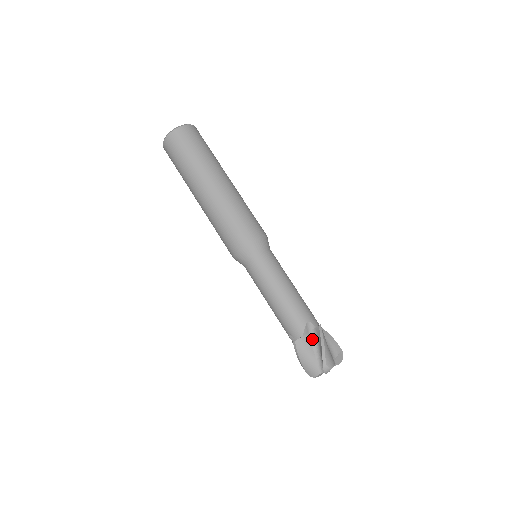
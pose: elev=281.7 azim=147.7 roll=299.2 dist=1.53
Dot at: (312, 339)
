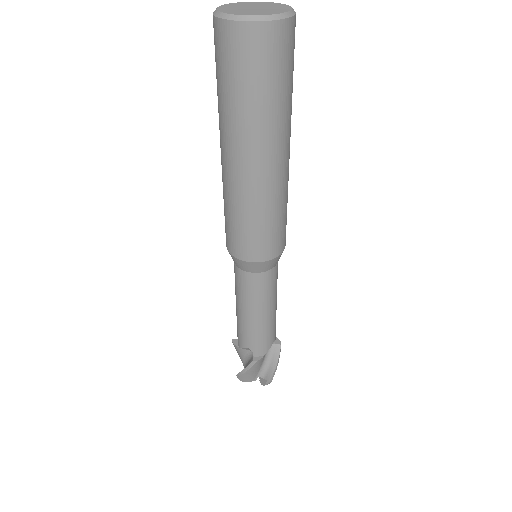
Dot at: (266, 354)
